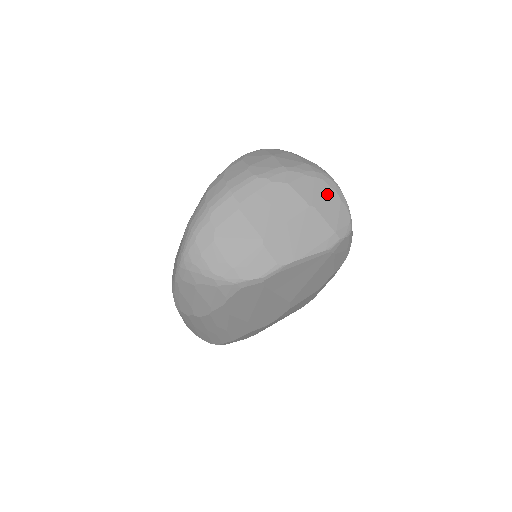
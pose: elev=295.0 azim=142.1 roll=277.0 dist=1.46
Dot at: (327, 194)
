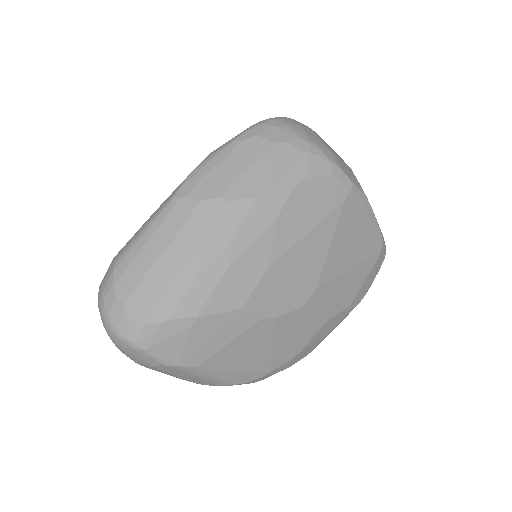
Dot at: occluded
